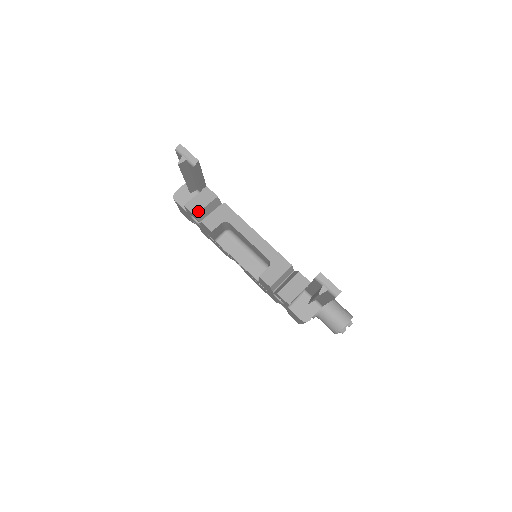
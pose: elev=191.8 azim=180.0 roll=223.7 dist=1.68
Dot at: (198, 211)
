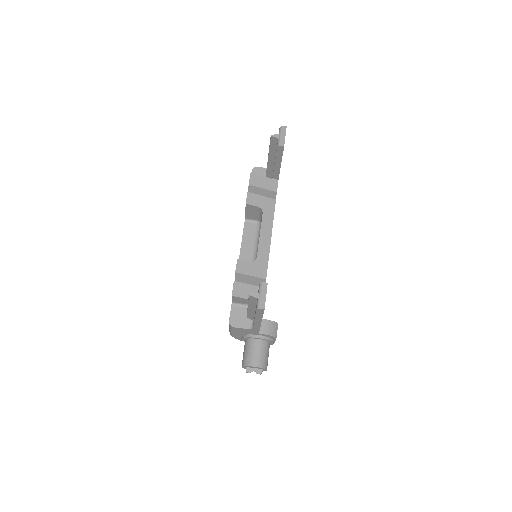
Dot at: (254, 185)
